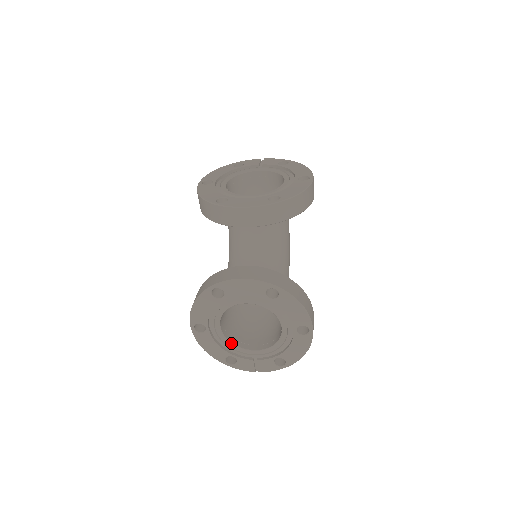
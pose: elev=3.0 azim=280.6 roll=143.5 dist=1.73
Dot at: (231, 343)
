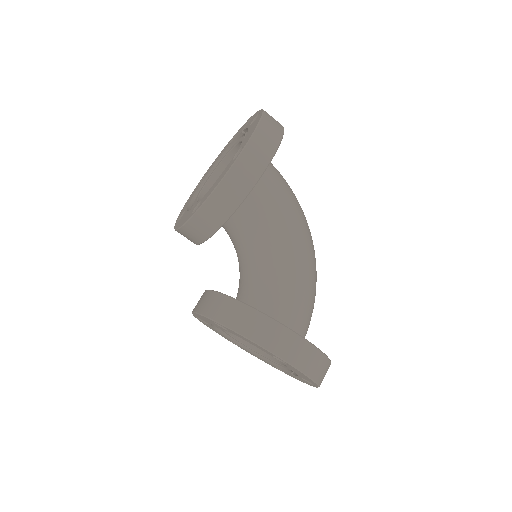
Dot at: (264, 356)
